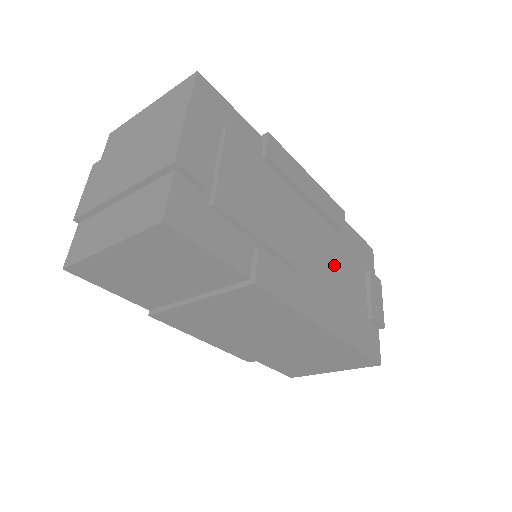
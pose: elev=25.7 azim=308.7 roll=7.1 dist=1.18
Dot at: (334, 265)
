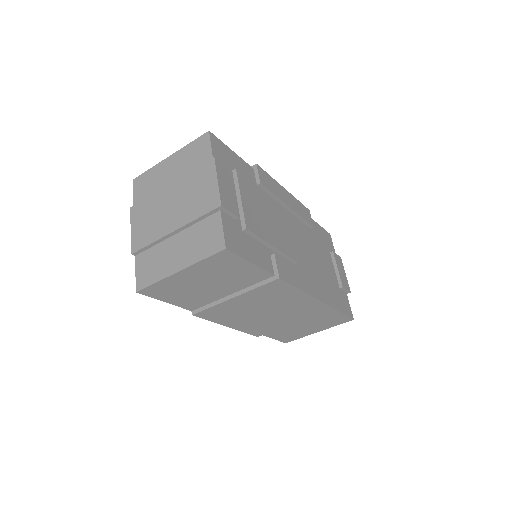
Dot at: (312, 253)
